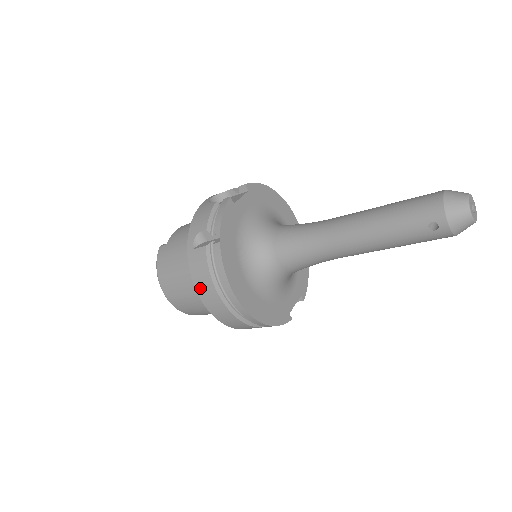
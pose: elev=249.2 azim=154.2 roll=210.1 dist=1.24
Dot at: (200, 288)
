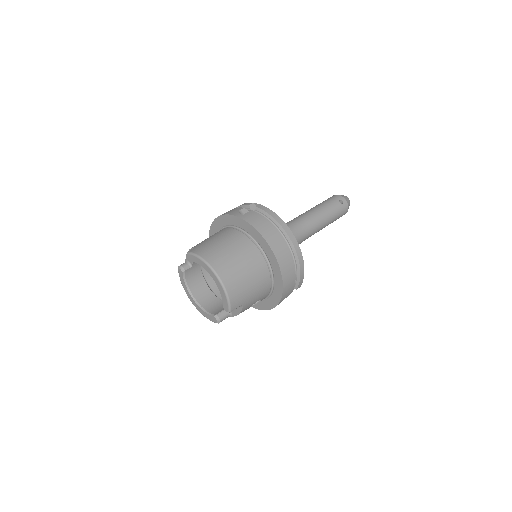
Dot at: (262, 230)
